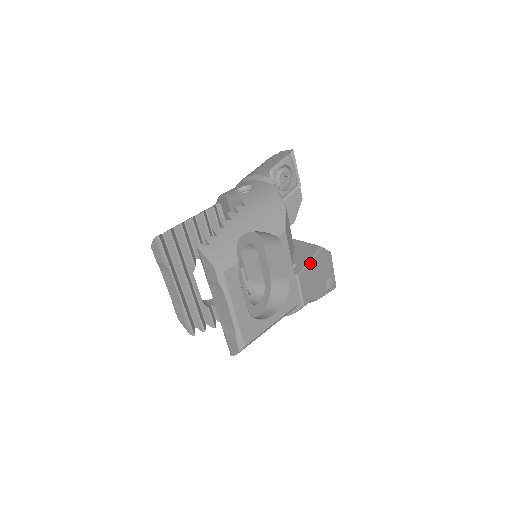
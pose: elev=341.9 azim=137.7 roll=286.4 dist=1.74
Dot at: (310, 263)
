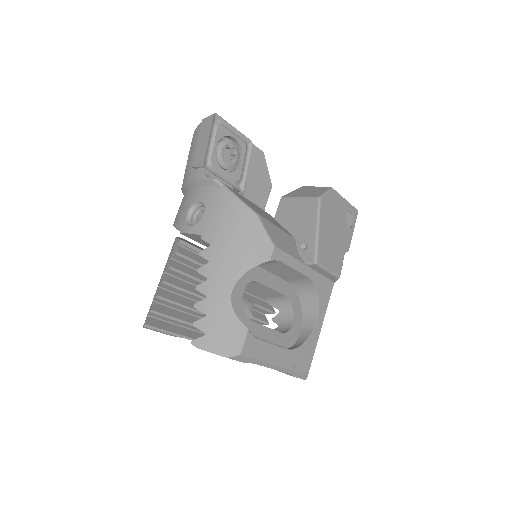
Dot at: (319, 231)
